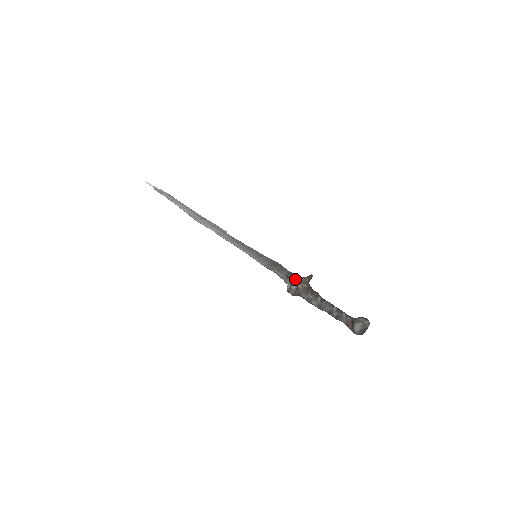
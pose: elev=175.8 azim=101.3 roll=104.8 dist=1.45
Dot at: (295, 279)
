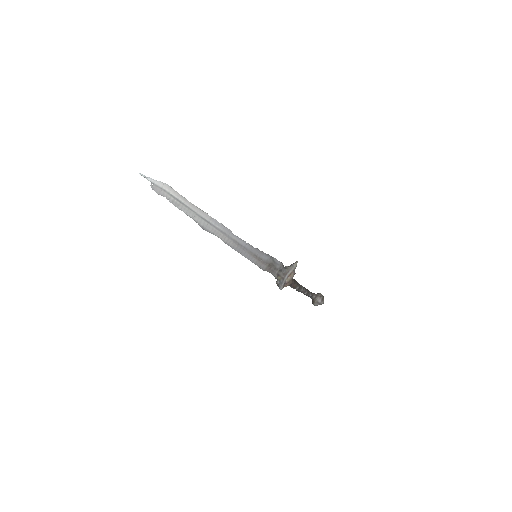
Dot at: (283, 278)
